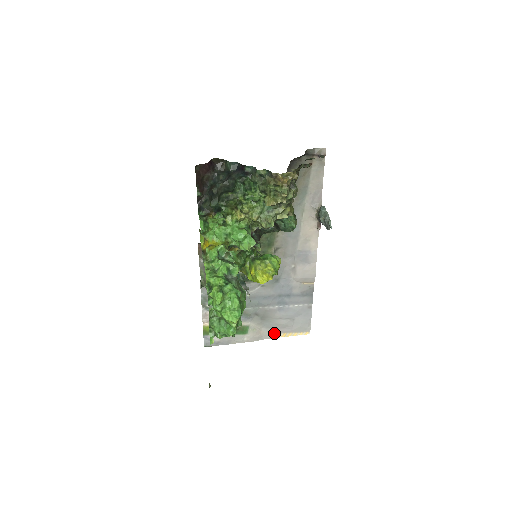
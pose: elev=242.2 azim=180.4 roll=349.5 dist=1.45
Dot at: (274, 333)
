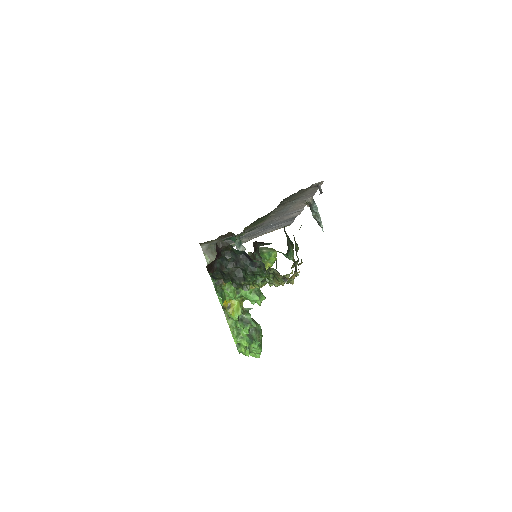
Dot at: occluded
